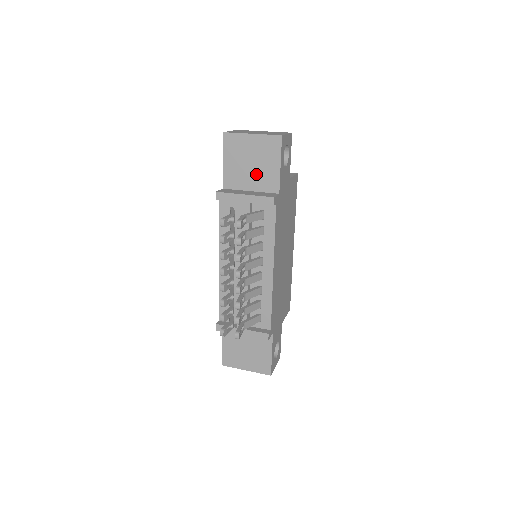
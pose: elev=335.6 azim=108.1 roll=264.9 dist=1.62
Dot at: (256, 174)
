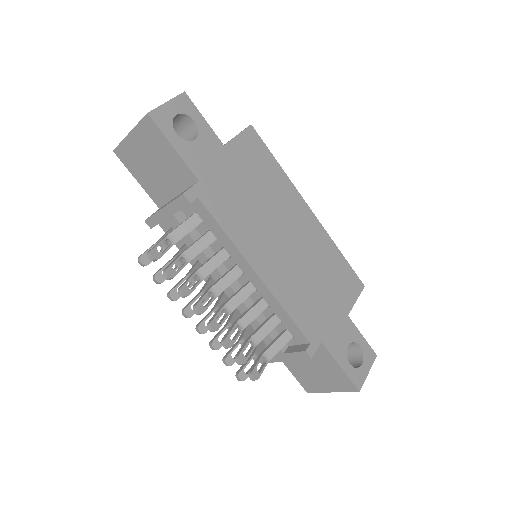
Dot at: (166, 174)
